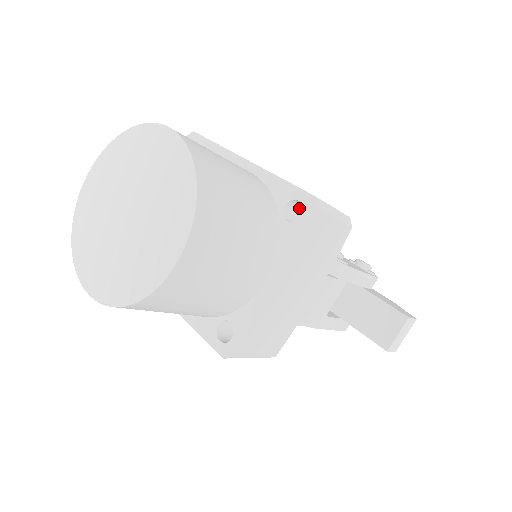
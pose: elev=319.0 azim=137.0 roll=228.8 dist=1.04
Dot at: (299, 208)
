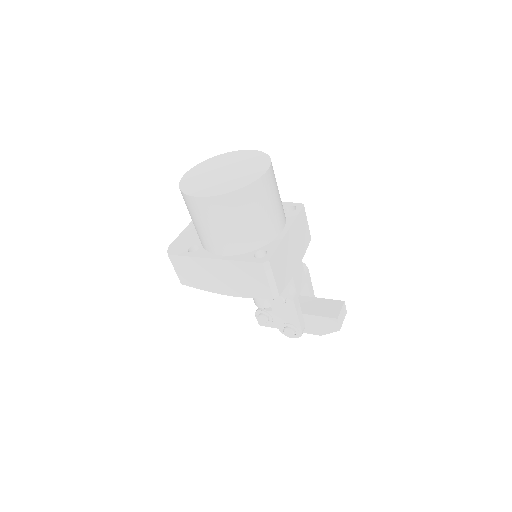
Dot at: occluded
